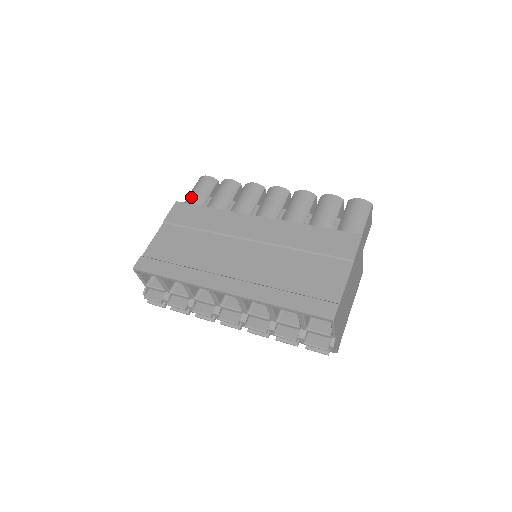
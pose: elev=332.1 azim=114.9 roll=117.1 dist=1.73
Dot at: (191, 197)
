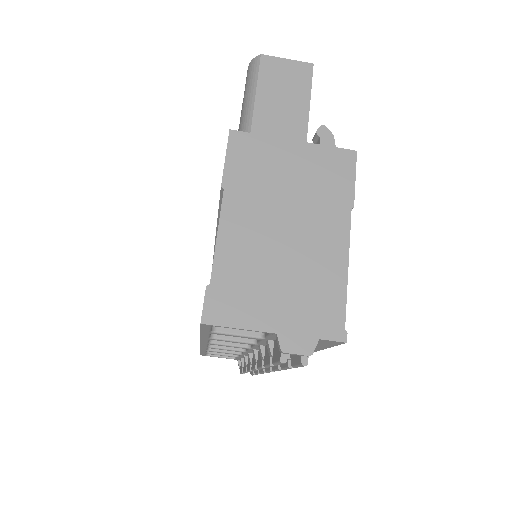
Dot at: occluded
